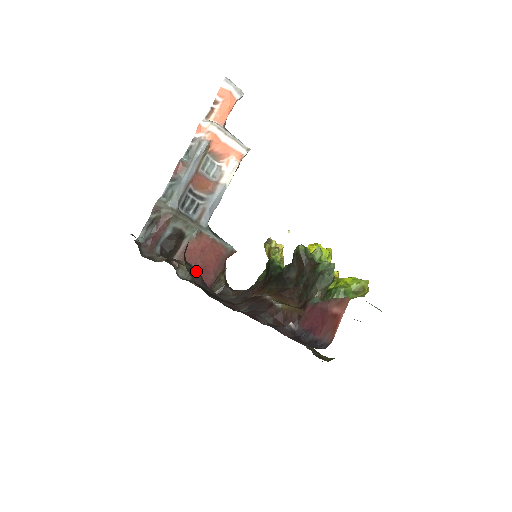
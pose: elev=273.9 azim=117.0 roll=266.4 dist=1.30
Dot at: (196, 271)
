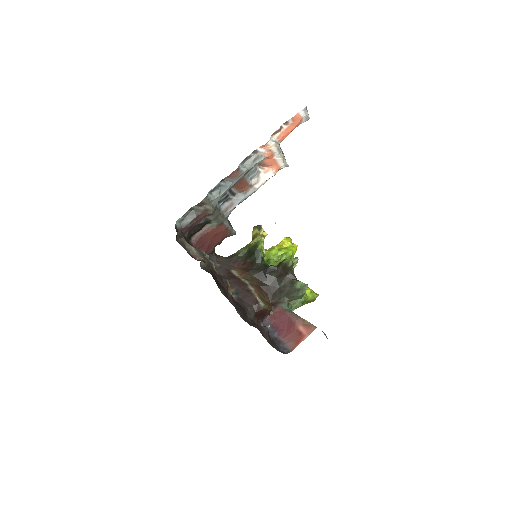
Dot at: (230, 289)
